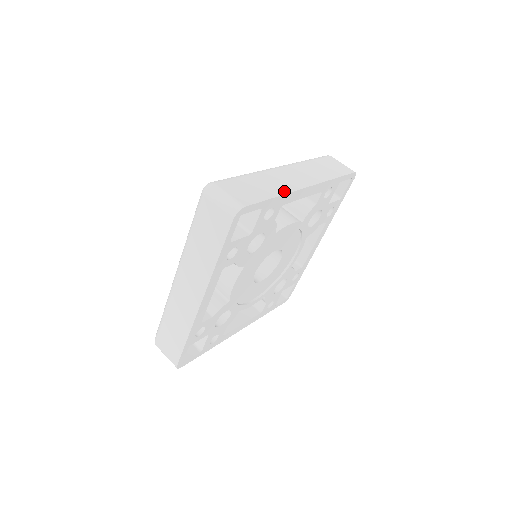
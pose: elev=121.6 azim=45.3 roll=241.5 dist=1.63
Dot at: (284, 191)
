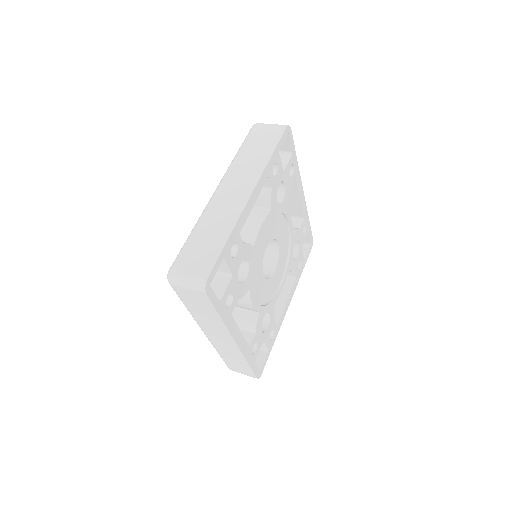
Dot at: (232, 223)
